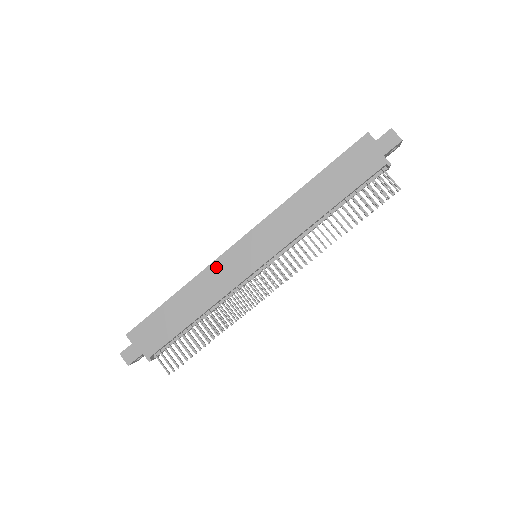
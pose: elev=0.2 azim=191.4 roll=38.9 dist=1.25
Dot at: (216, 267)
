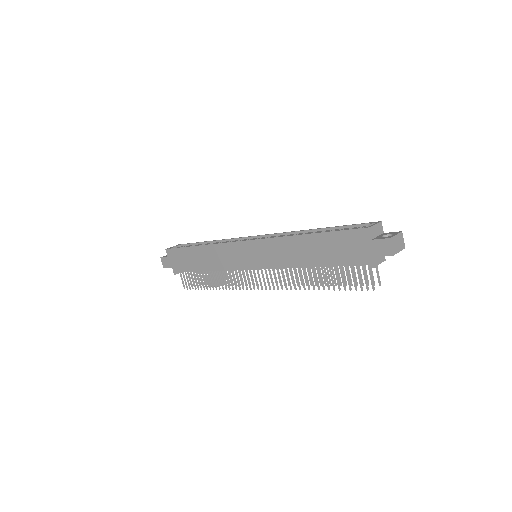
Dot at: (224, 248)
